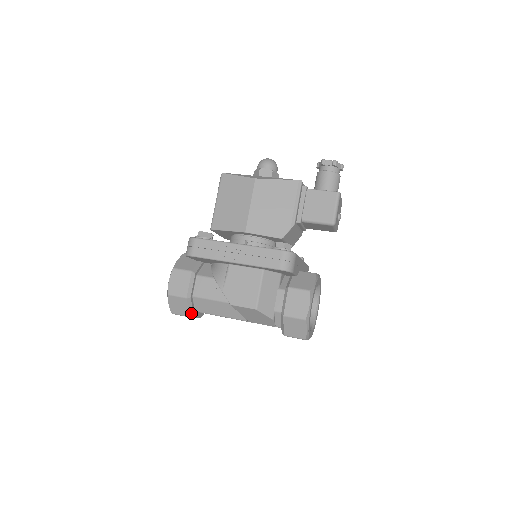
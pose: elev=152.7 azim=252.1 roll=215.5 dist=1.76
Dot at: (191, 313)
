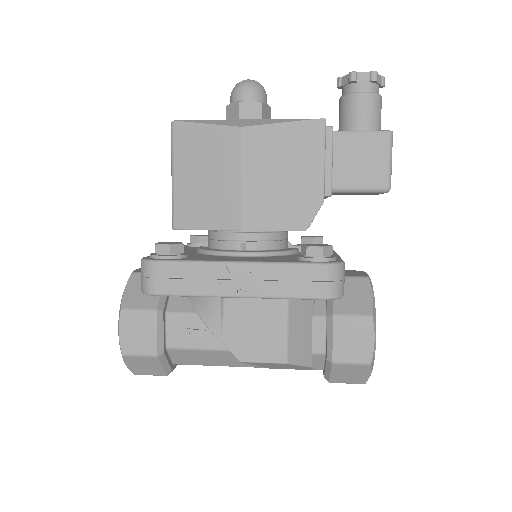
Dot at: (168, 371)
